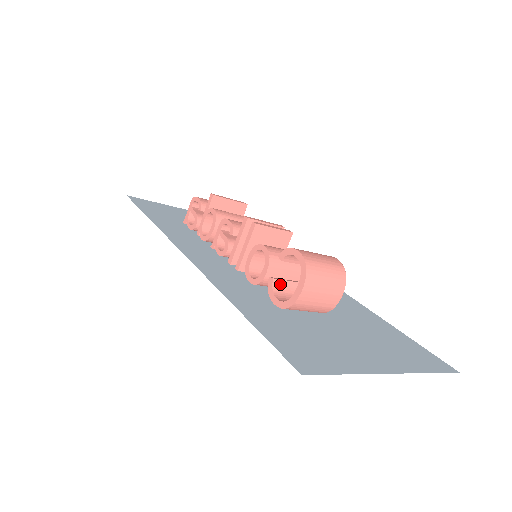
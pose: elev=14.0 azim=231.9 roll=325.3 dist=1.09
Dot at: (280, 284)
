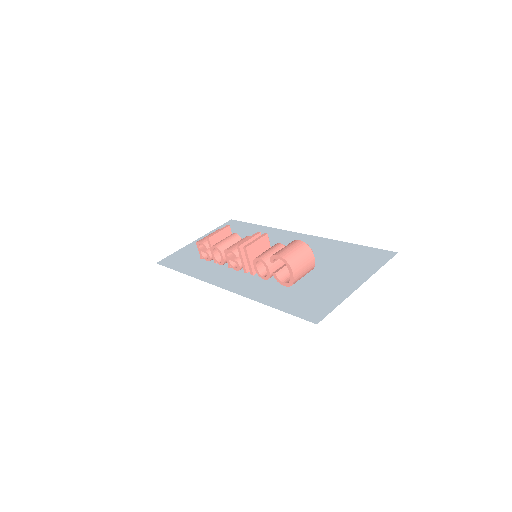
Dot at: (280, 273)
